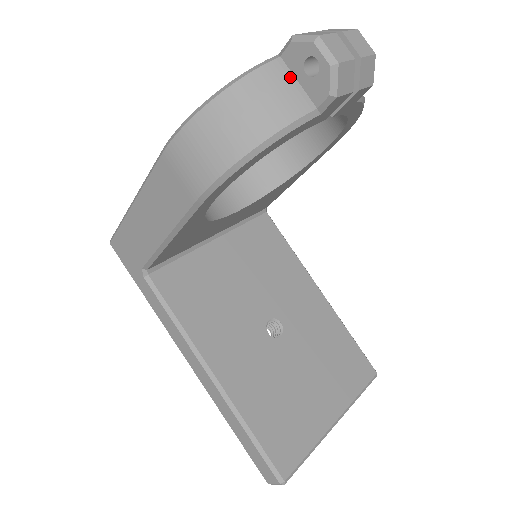
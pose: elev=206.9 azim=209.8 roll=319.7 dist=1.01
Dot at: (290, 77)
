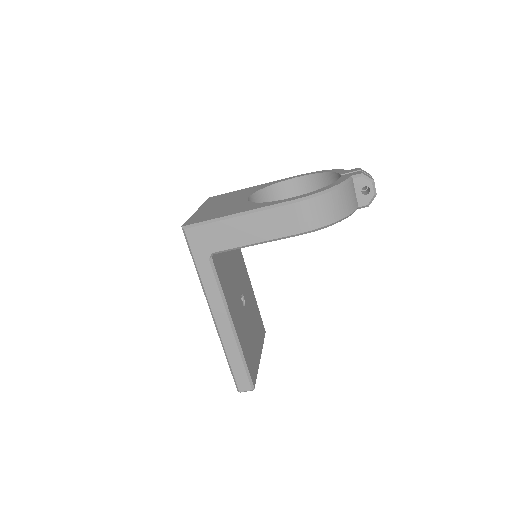
Dot at: (354, 190)
